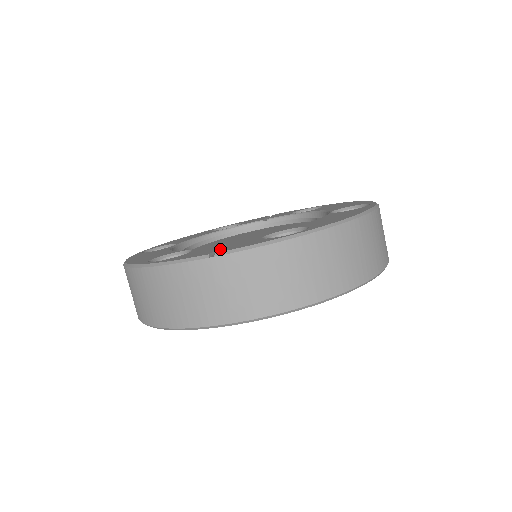
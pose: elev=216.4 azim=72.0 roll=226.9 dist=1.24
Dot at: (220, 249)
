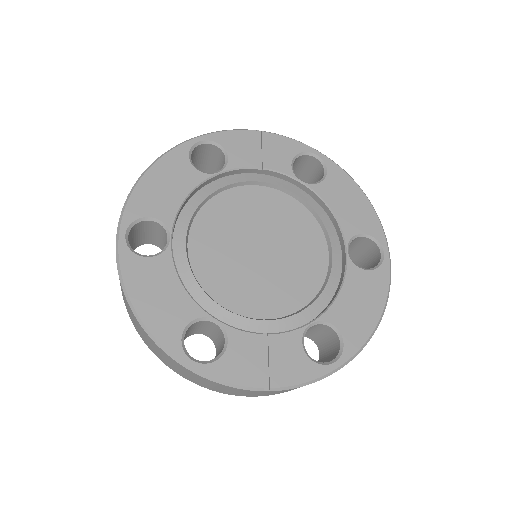
Dot at: (270, 371)
